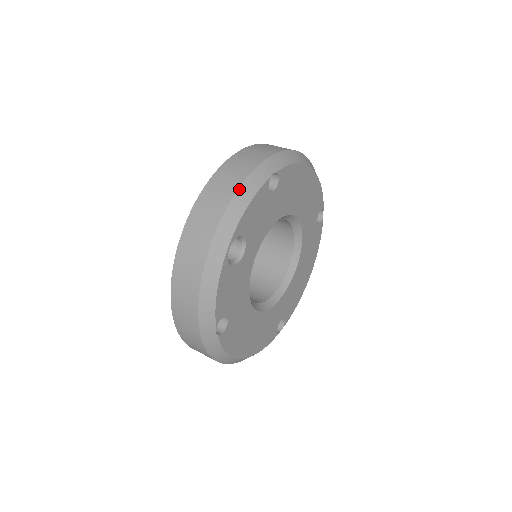
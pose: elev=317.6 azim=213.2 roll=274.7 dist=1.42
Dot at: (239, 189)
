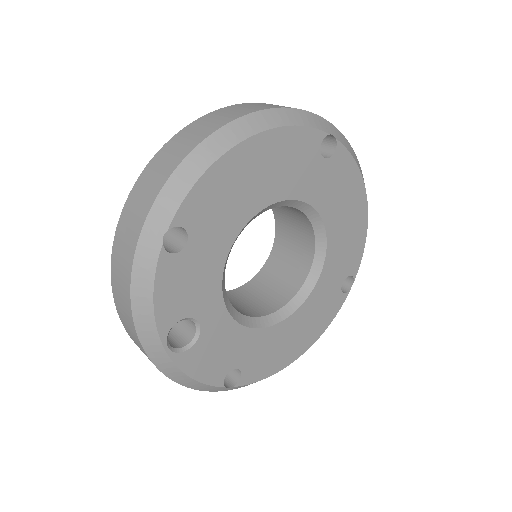
Dot at: (131, 288)
